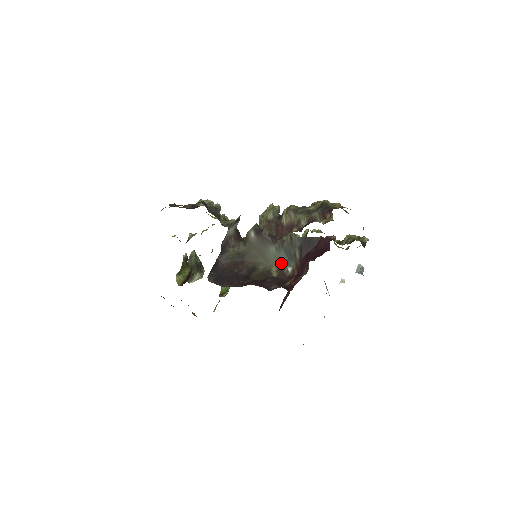
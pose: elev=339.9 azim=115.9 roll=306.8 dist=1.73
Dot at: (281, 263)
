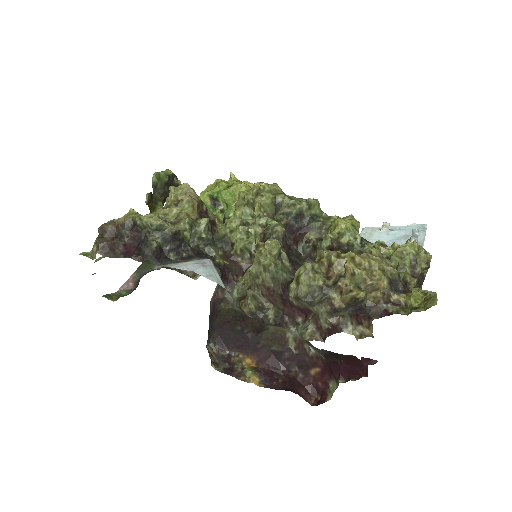
Dot at: occluded
